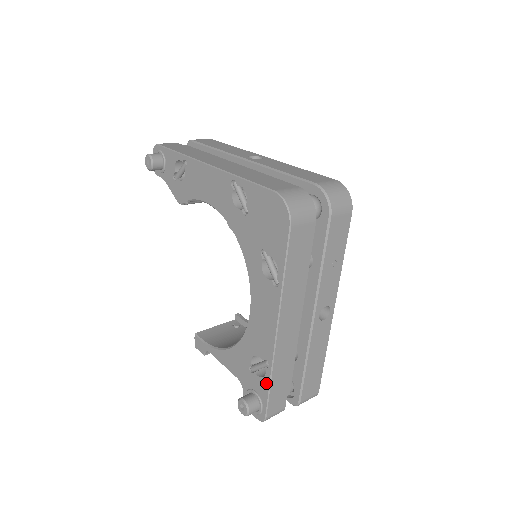
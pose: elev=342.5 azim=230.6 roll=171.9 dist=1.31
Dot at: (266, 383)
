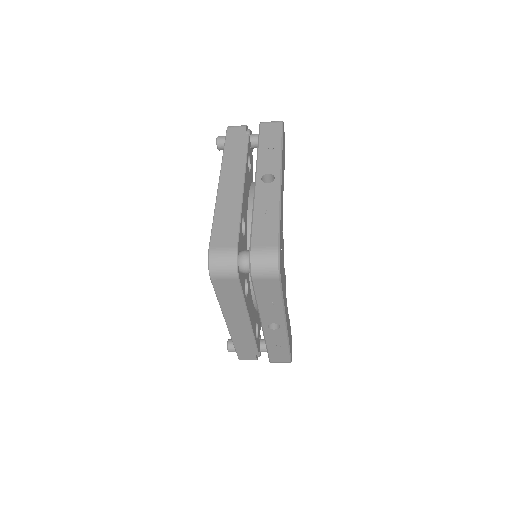
Dot at: occluded
